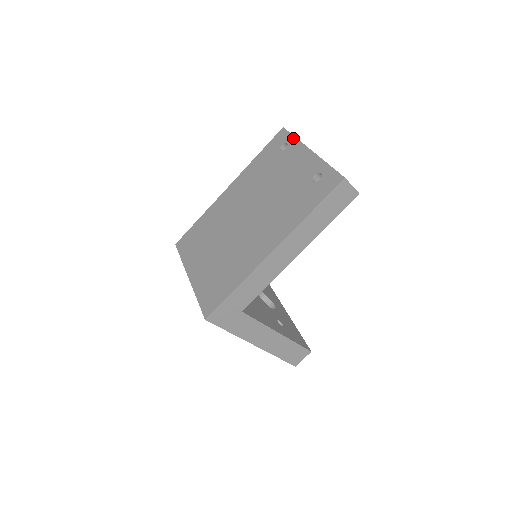
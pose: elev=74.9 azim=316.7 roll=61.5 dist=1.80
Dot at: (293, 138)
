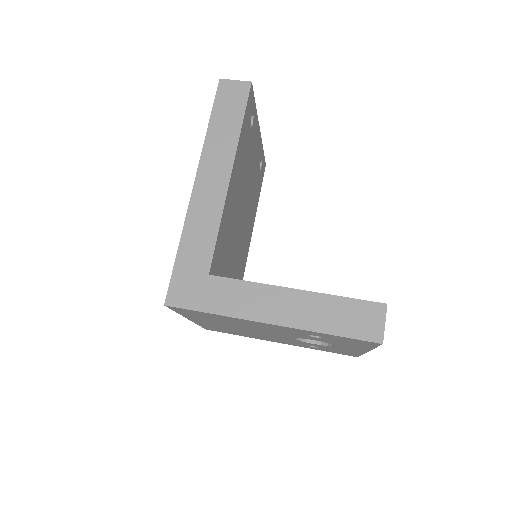
Dot at: occluded
